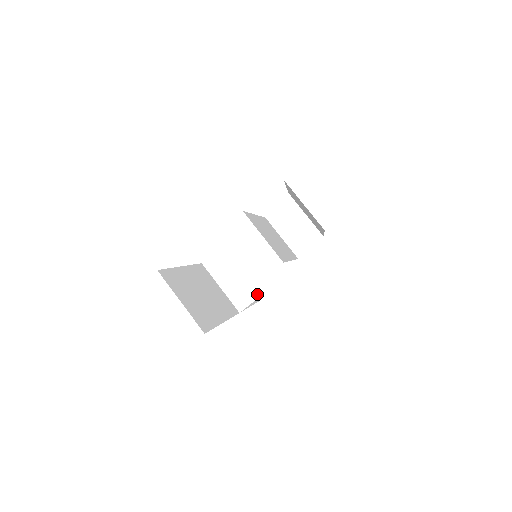
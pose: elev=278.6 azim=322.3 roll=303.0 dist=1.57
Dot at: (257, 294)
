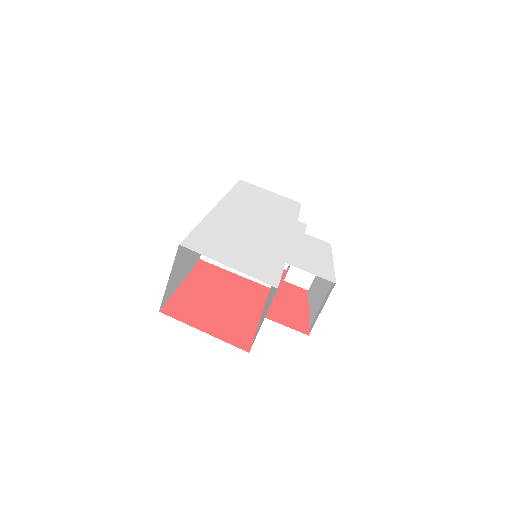
Dot at: (225, 266)
